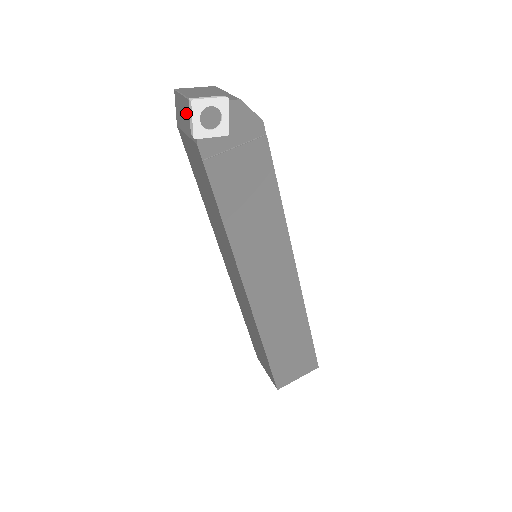
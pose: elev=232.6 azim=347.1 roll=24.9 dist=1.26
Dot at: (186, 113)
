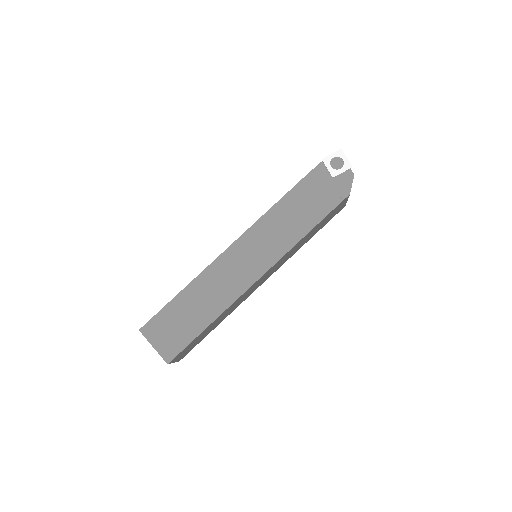
Dot at: occluded
